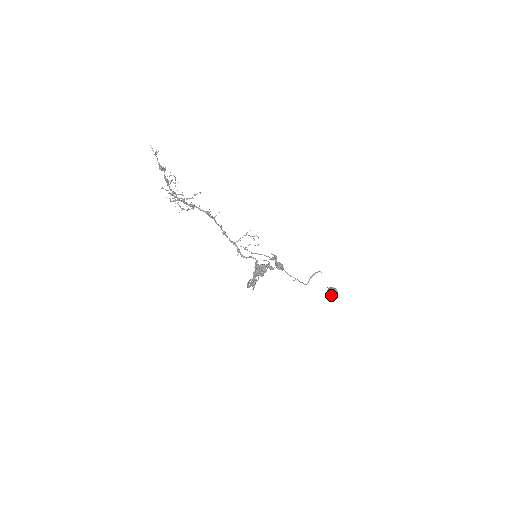
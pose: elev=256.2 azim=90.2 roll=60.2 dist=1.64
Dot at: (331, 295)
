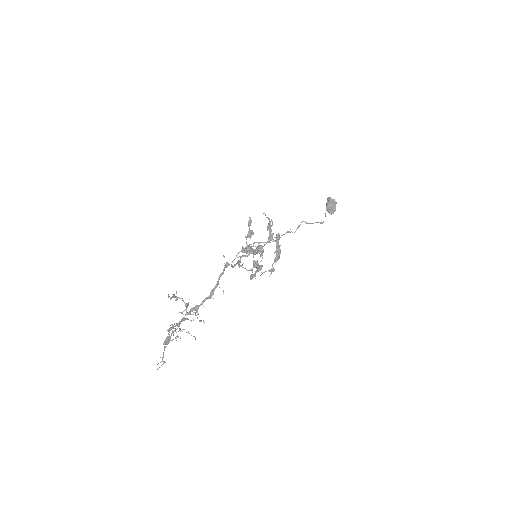
Dot at: occluded
